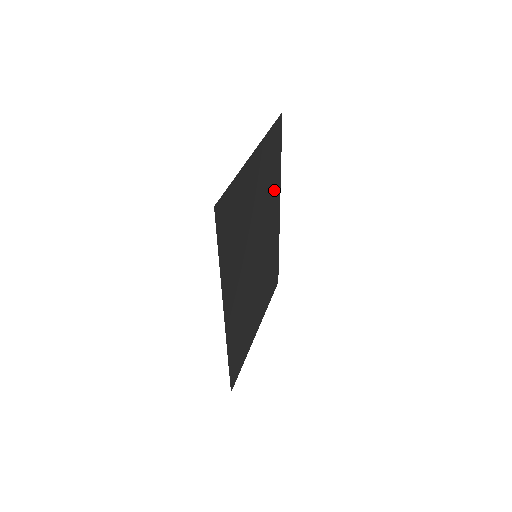
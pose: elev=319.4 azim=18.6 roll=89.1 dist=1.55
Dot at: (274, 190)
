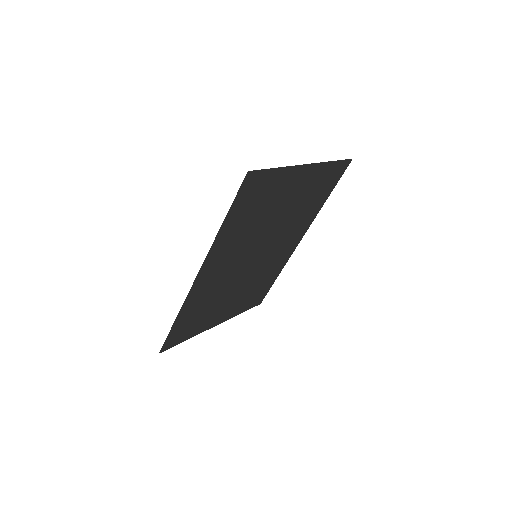
Dot at: (306, 217)
